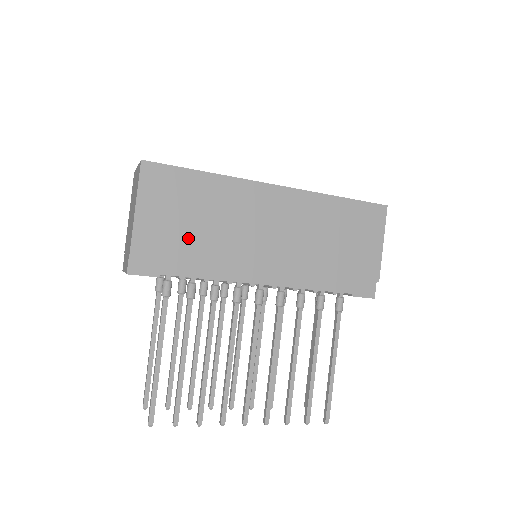
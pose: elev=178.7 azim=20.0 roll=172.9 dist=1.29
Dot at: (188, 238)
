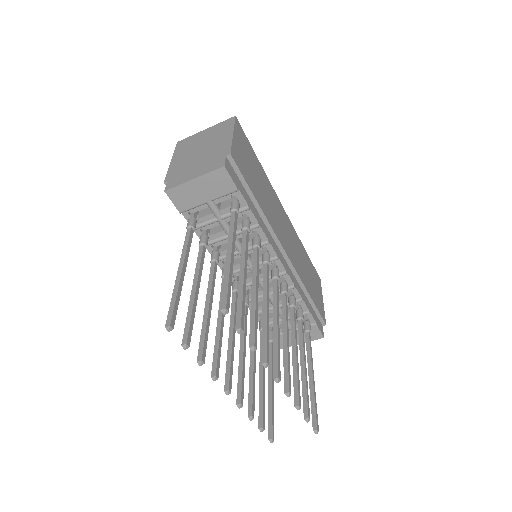
Dot at: (254, 185)
